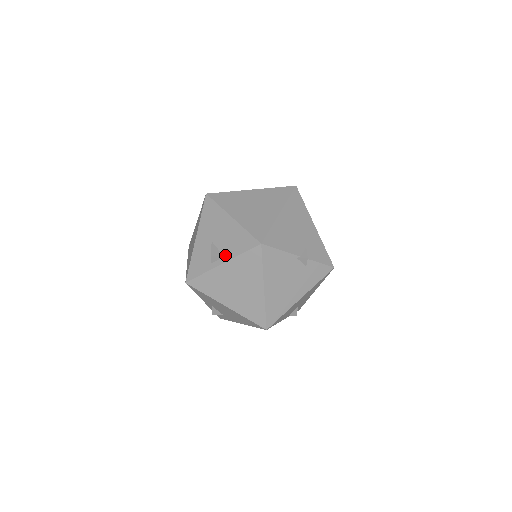
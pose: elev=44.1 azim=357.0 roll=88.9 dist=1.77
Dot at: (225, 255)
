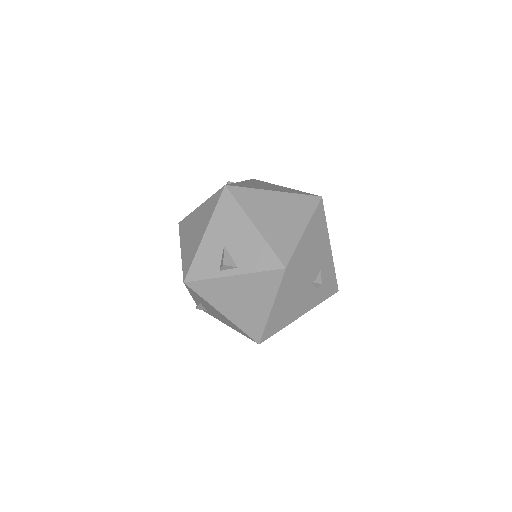
Dot at: (239, 267)
